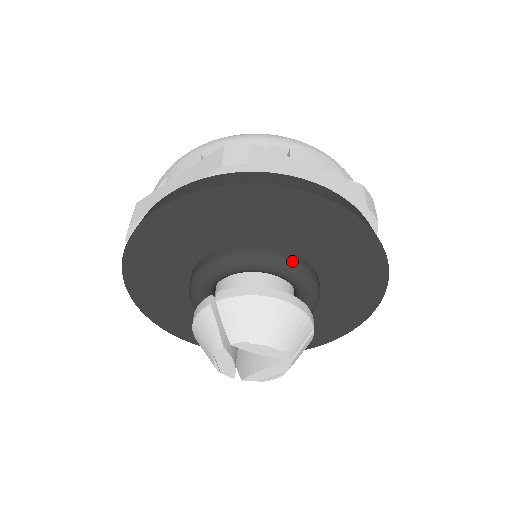
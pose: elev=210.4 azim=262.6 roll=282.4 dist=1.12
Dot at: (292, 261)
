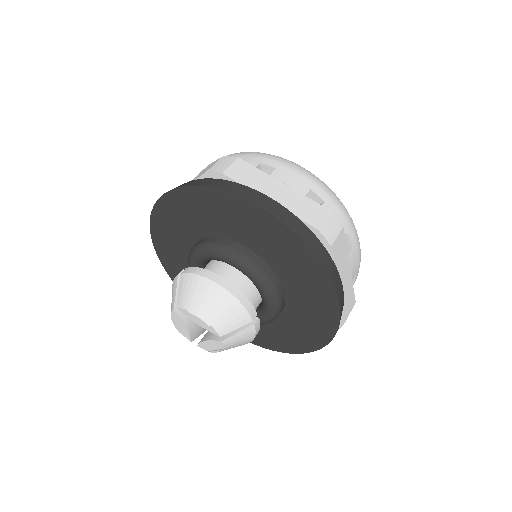
Dot at: (249, 260)
